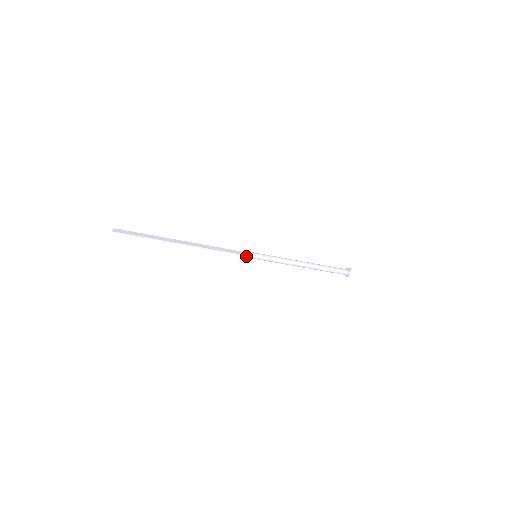
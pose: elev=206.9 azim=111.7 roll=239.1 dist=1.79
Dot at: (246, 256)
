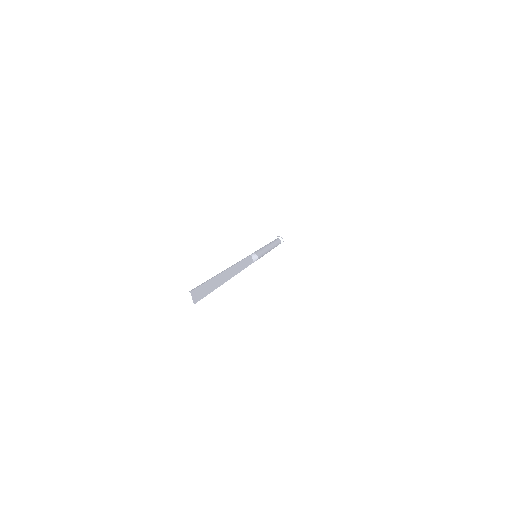
Dot at: (253, 262)
